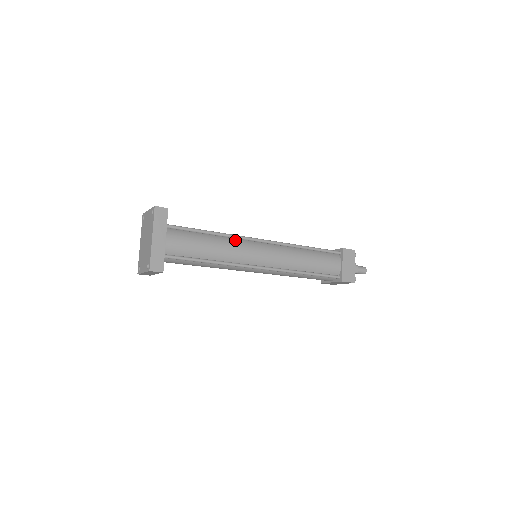
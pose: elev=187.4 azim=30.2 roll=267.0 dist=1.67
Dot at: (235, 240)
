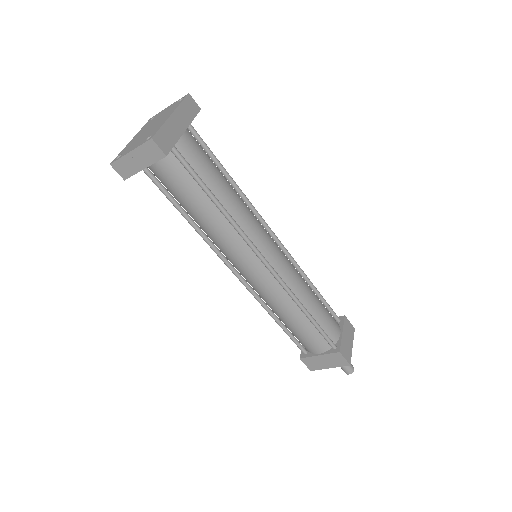
Dot at: (250, 209)
